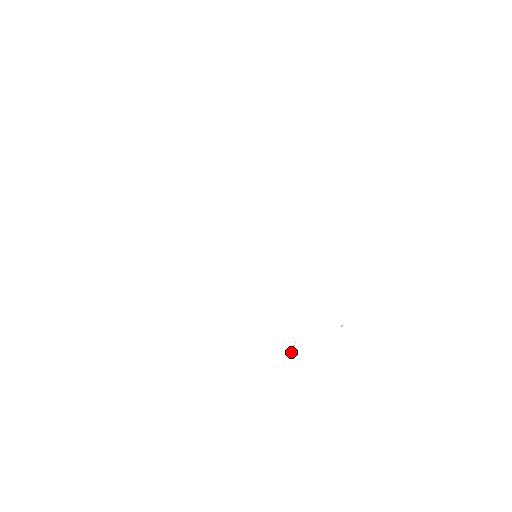
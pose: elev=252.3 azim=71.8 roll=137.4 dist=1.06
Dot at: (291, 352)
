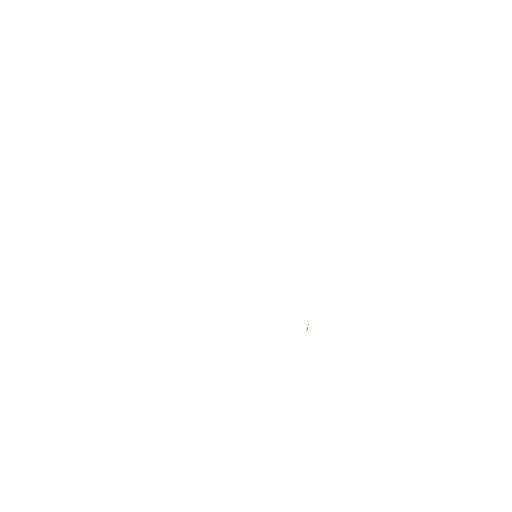
Dot at: (306, 330)
